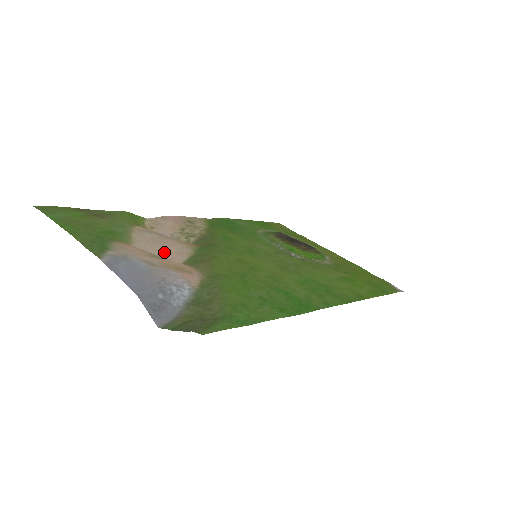
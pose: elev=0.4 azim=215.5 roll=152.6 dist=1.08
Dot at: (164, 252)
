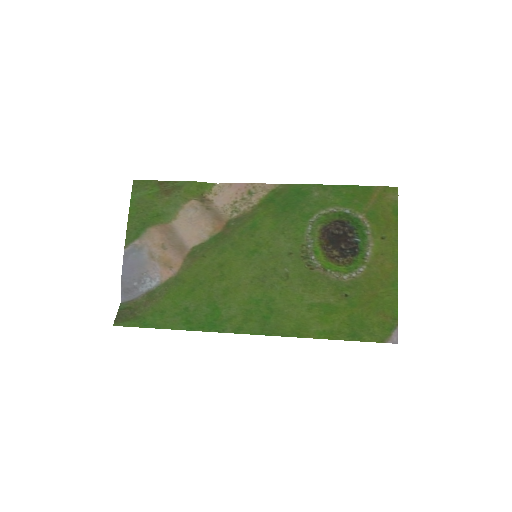
Dot at: (189, 233)
